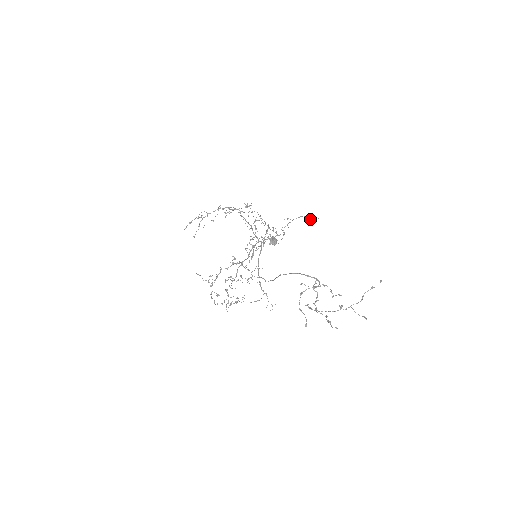
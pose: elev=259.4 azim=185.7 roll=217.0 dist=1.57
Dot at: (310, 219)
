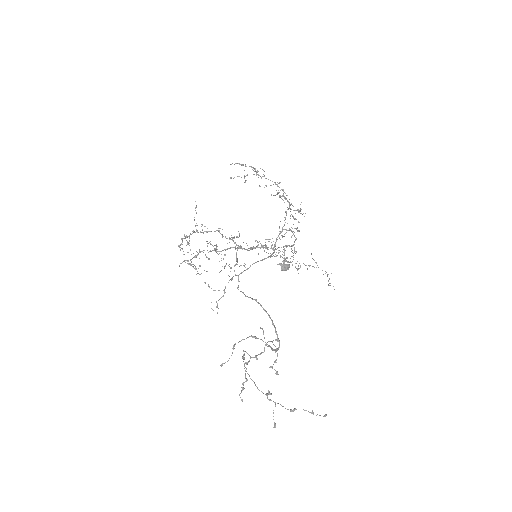
Dot at: occluded
